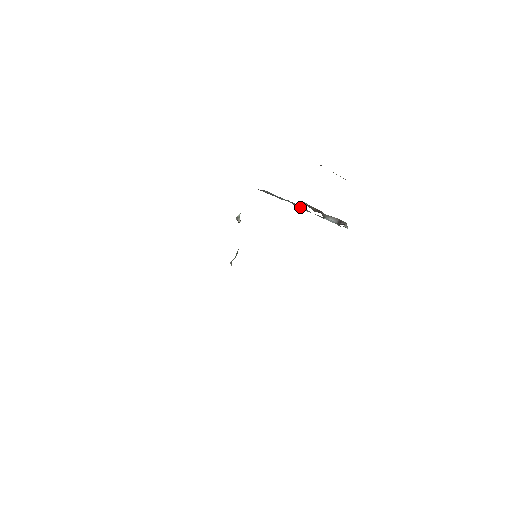
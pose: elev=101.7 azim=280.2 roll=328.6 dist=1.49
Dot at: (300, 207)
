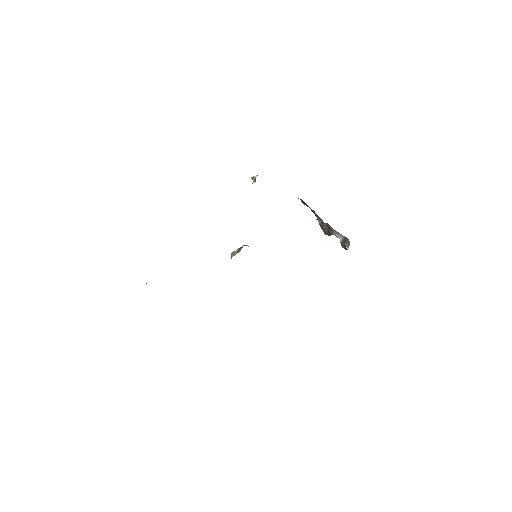
Dot at: occluded
